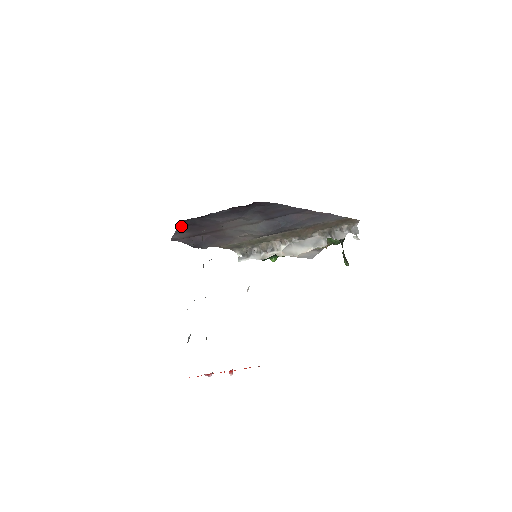
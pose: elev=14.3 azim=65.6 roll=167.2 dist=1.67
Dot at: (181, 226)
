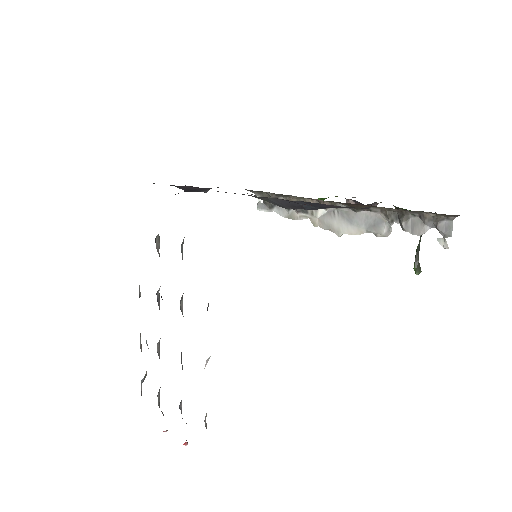
Dot at: occluded
